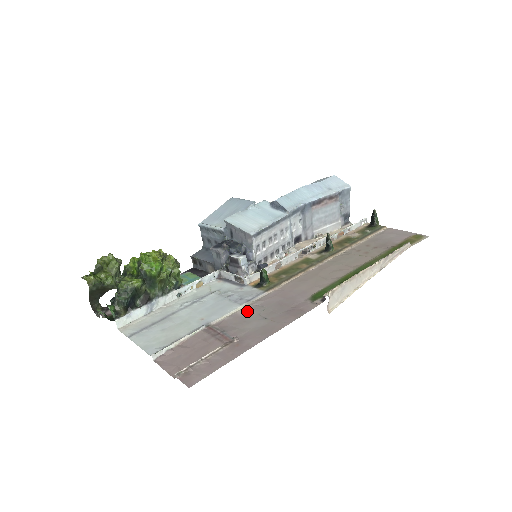
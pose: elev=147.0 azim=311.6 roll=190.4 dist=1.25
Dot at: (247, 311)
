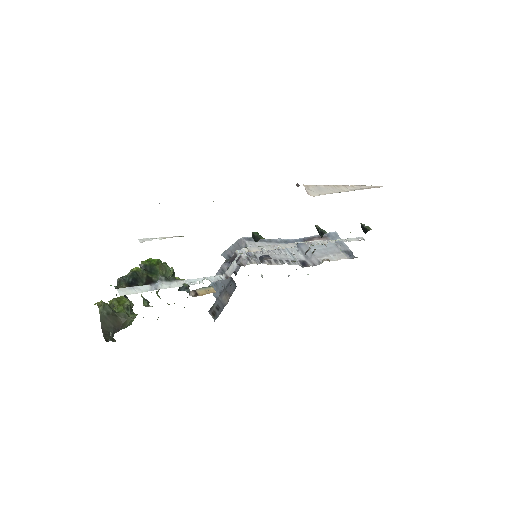
Dot at: occluded
